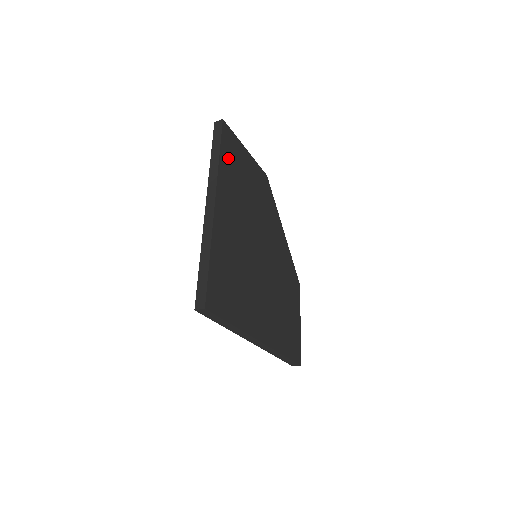
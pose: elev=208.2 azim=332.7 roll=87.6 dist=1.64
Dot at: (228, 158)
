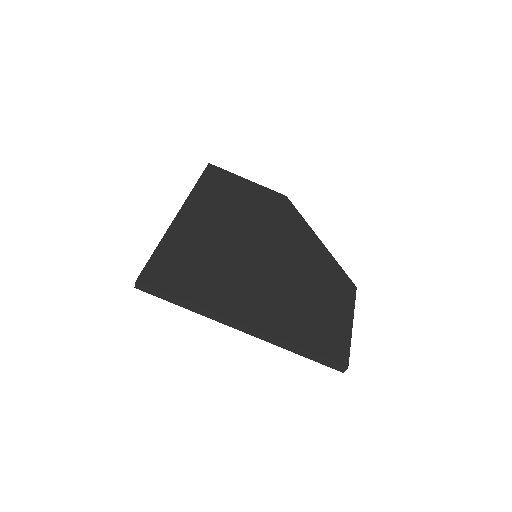
Dot at: (211, 186)
